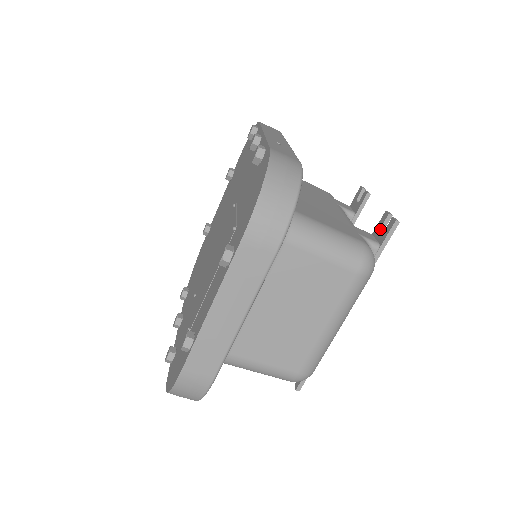
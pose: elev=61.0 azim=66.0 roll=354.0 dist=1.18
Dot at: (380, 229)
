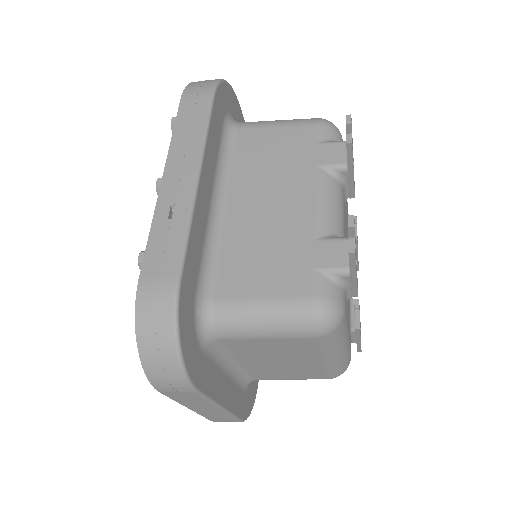
Dot at: occluded
